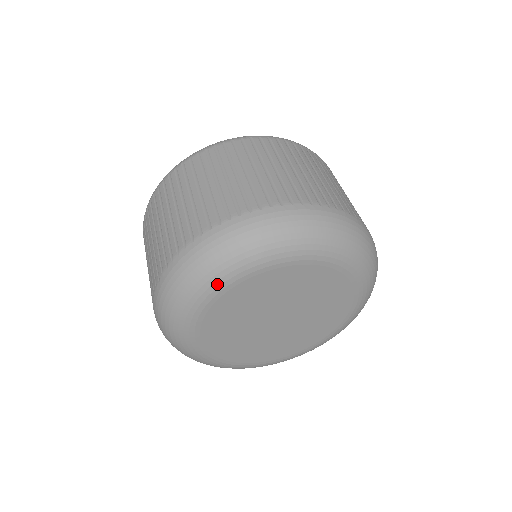
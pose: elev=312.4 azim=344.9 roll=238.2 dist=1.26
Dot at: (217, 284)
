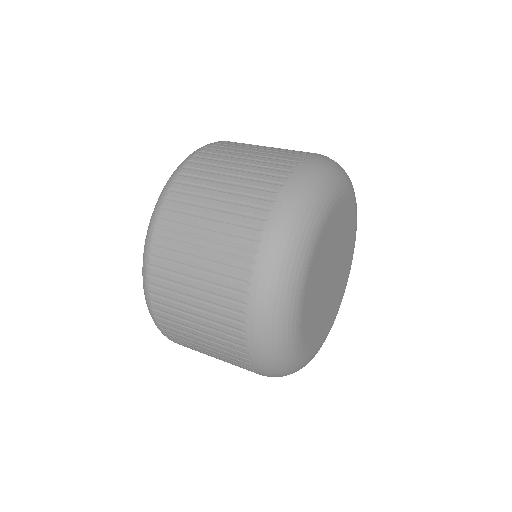
Dot at: (342, 187)
